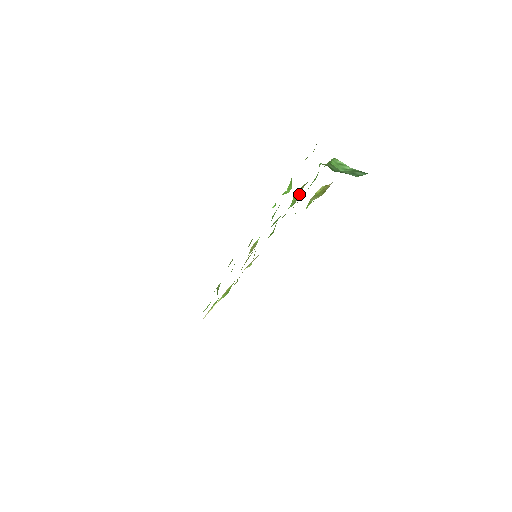
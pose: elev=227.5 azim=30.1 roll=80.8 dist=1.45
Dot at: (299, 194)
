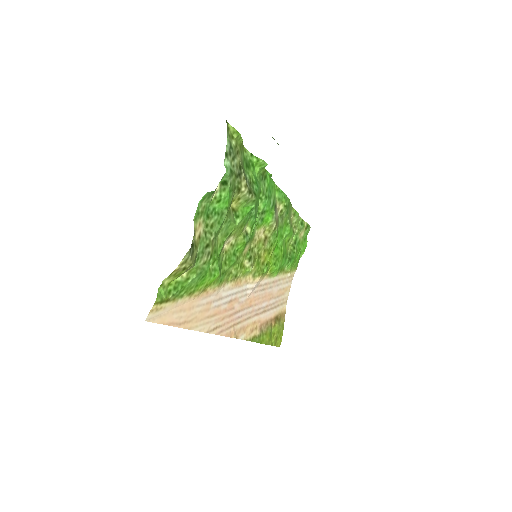
Dot at: (244, 197)
